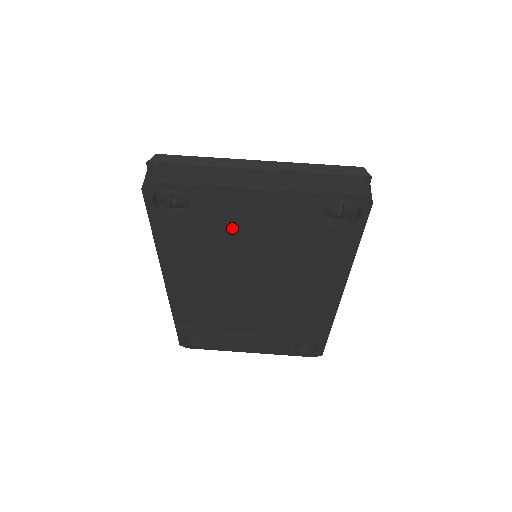
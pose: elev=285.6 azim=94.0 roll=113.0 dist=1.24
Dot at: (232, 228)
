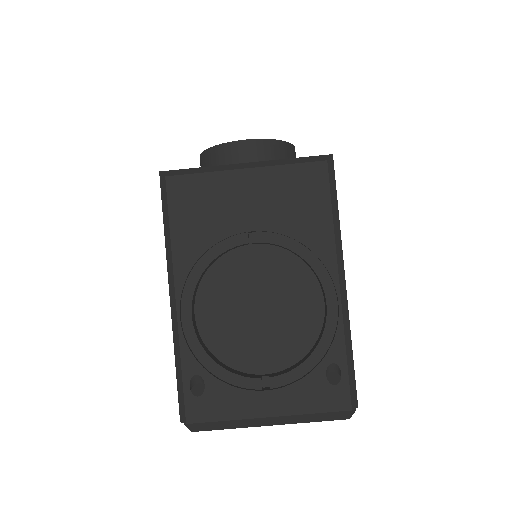
Dot at: occluded
